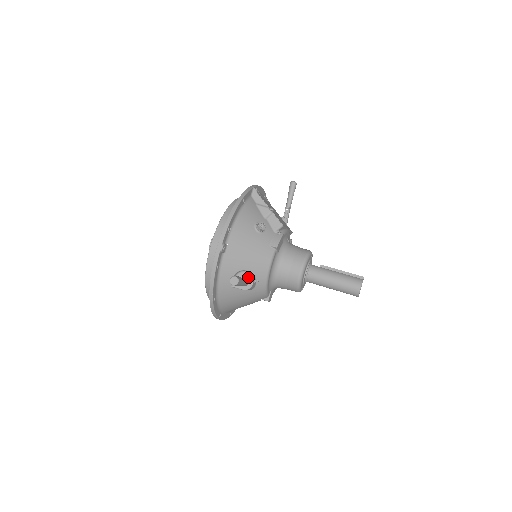
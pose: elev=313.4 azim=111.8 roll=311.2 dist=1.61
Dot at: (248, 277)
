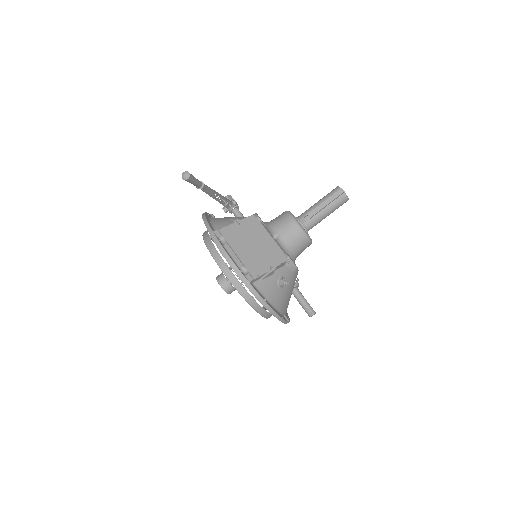
Dot at: (294, 288)
